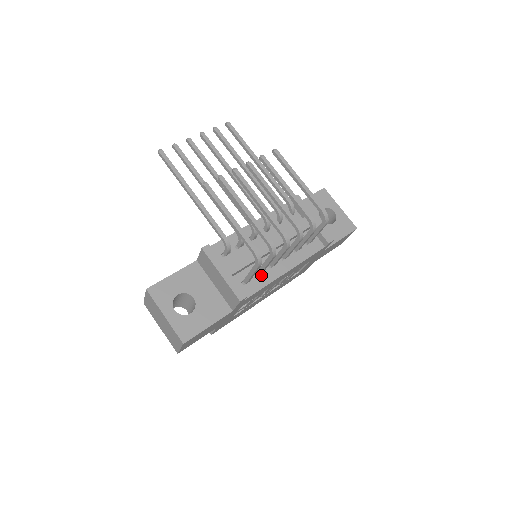
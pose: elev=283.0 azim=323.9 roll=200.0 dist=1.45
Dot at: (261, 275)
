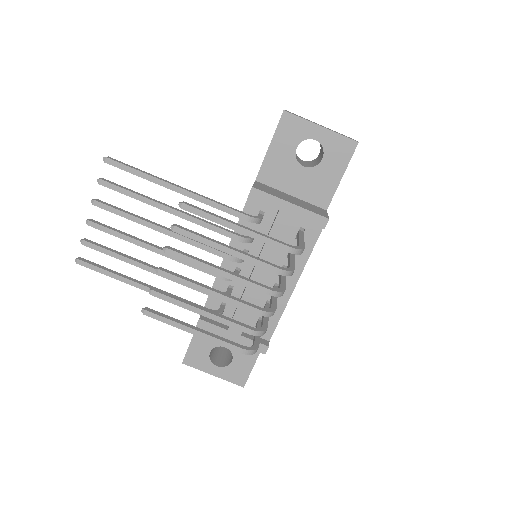
Dot at: occluded
